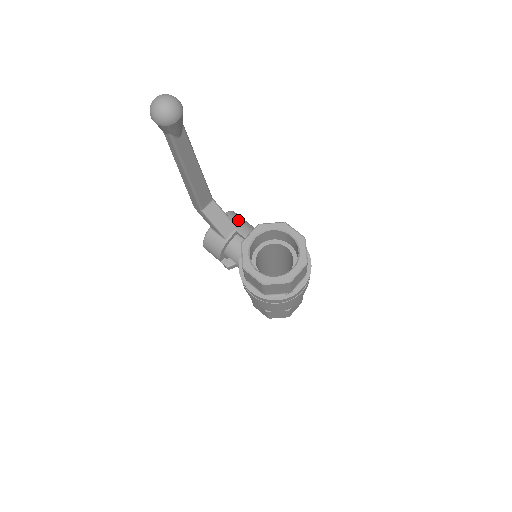
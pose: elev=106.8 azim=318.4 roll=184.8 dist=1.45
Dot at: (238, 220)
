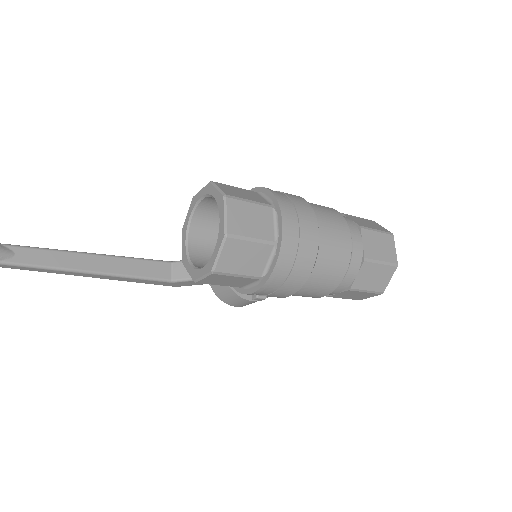
Dot at: occluded
